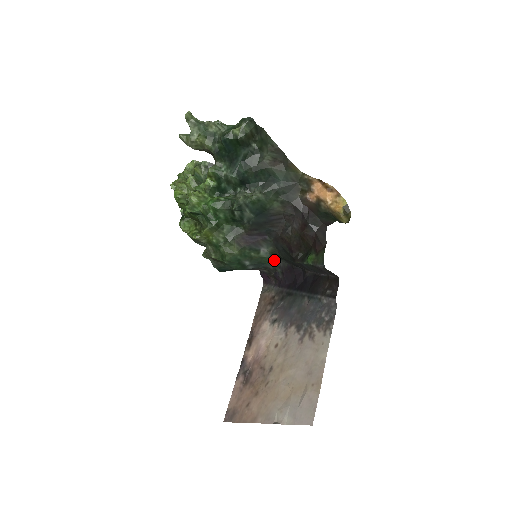
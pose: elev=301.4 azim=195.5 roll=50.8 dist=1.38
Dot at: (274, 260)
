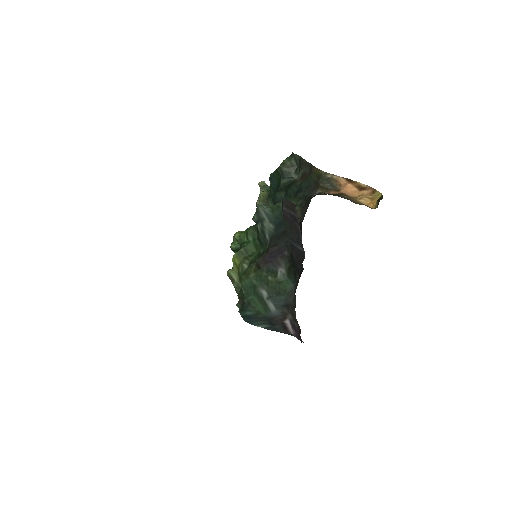
Dot at: (293, 287)
